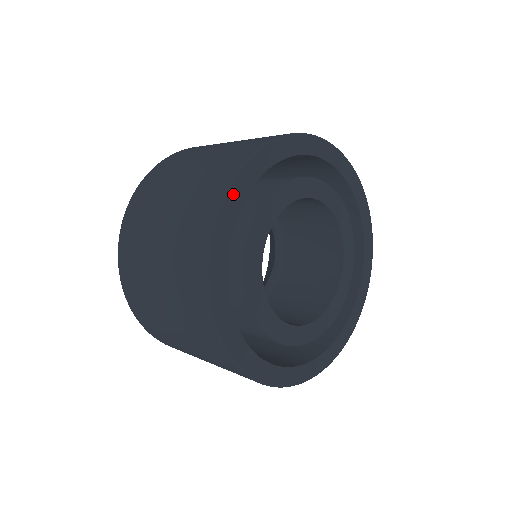
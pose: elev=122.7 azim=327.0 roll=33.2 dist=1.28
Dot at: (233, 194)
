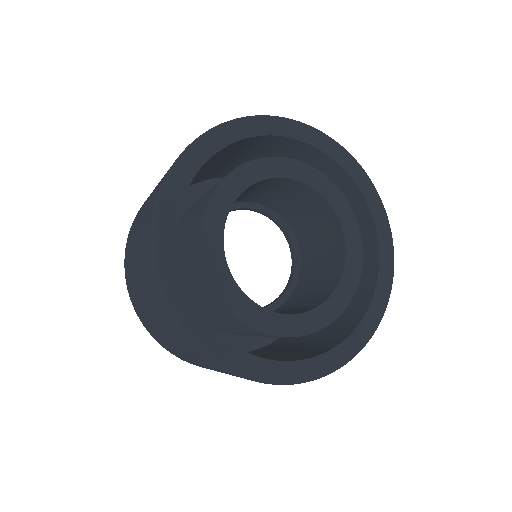
Dot at: (240, 125)
